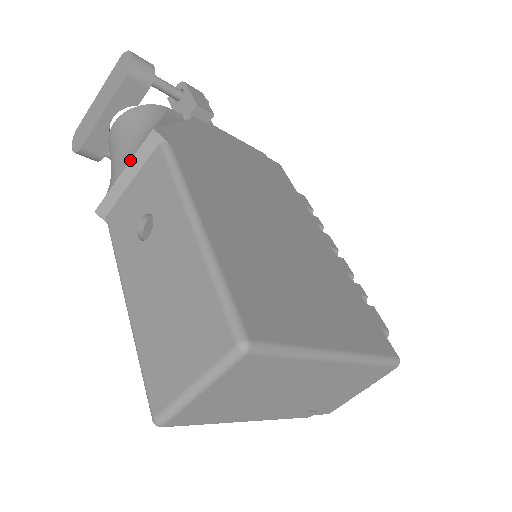
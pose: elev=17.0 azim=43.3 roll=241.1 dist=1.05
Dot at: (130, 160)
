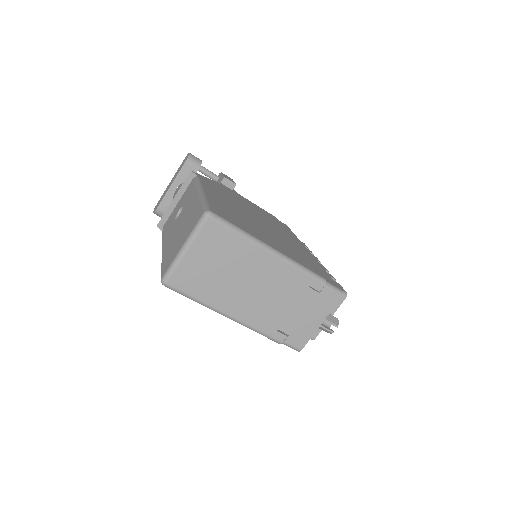
Dot at: (178, 191)
